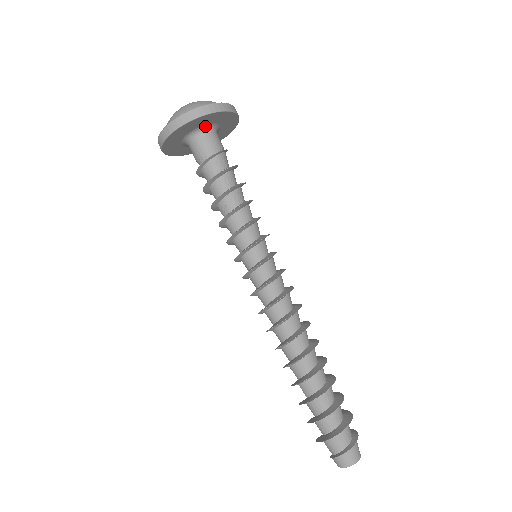
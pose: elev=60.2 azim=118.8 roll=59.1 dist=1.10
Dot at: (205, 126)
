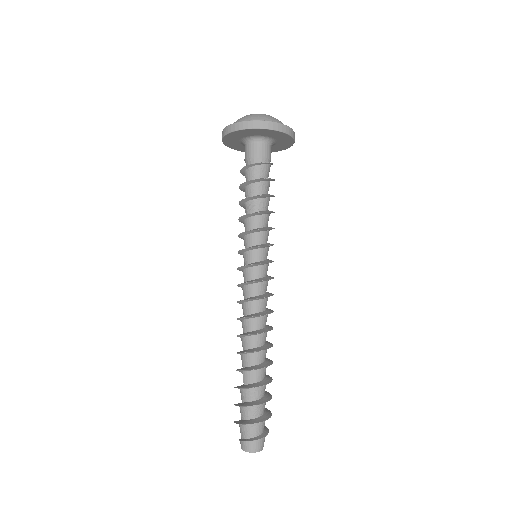
Dot at: (268, 138)
